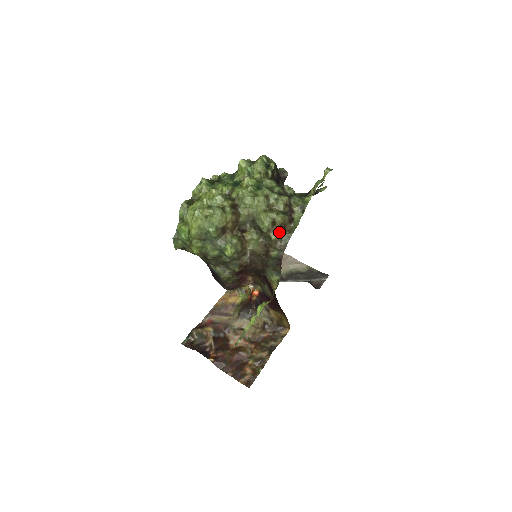
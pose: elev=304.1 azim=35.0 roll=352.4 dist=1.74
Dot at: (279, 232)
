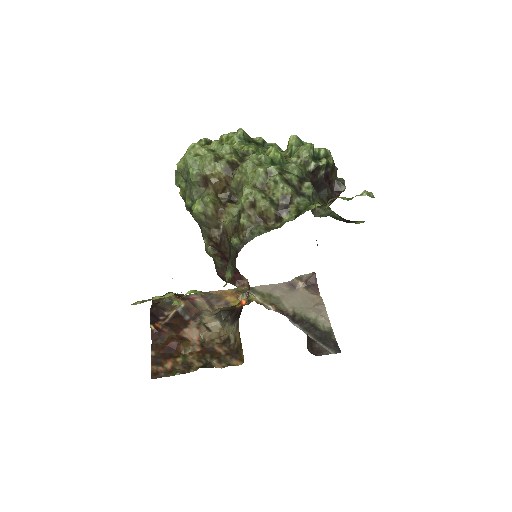
Dot at: (255, 221)
